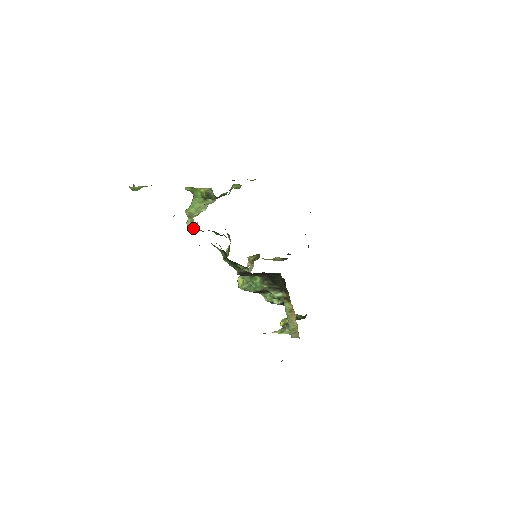
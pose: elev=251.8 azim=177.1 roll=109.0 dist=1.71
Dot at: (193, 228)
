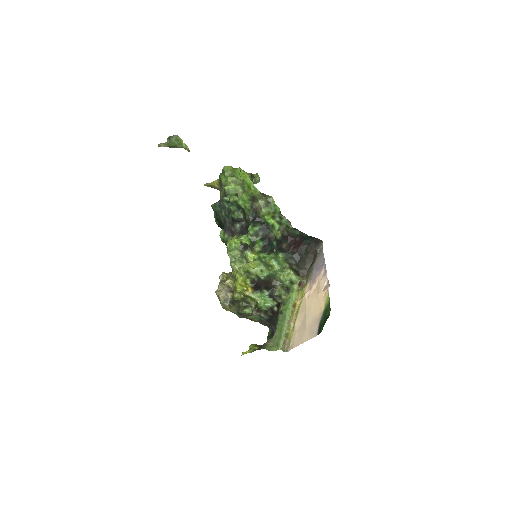
Dot at: (233, 192)
